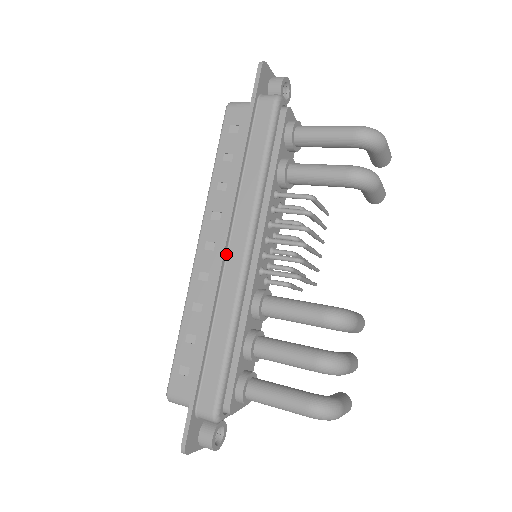
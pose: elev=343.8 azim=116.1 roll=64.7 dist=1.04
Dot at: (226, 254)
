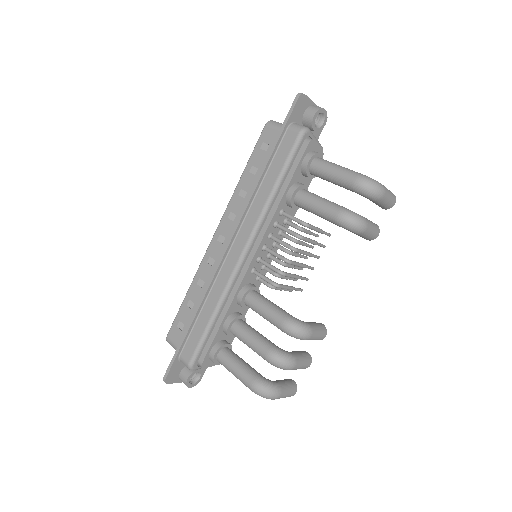
Dot at: (229, 251)
